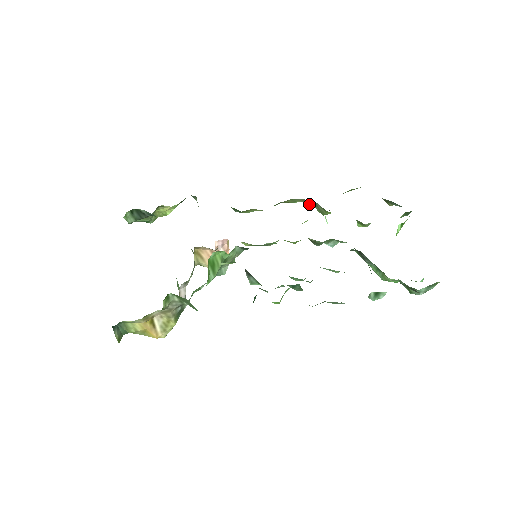
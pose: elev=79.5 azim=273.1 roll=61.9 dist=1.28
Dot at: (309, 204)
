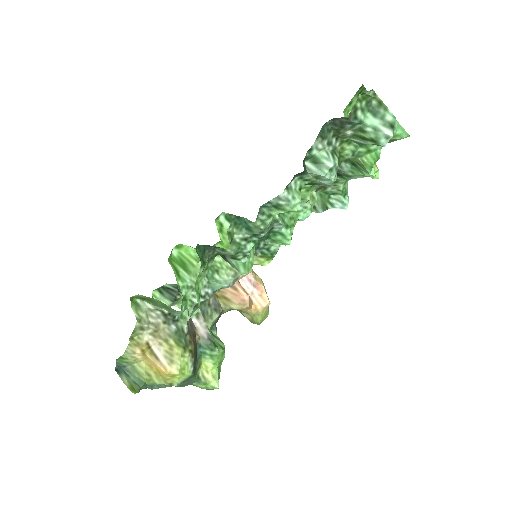
Dot at: occluded
